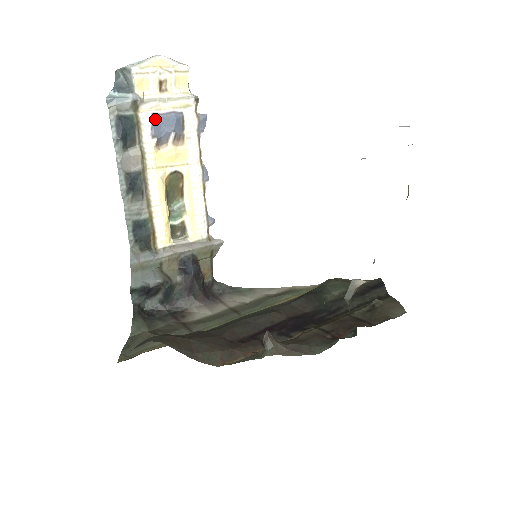
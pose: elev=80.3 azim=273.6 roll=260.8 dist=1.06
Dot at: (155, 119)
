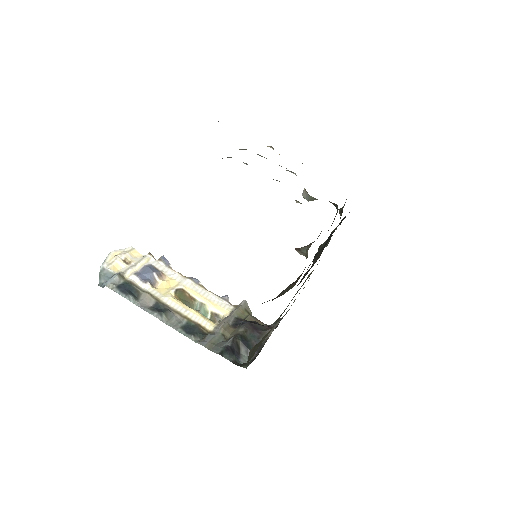
Dot at: (138, 275)
